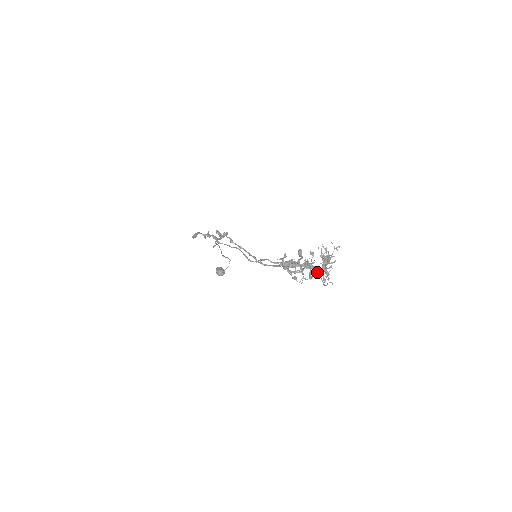
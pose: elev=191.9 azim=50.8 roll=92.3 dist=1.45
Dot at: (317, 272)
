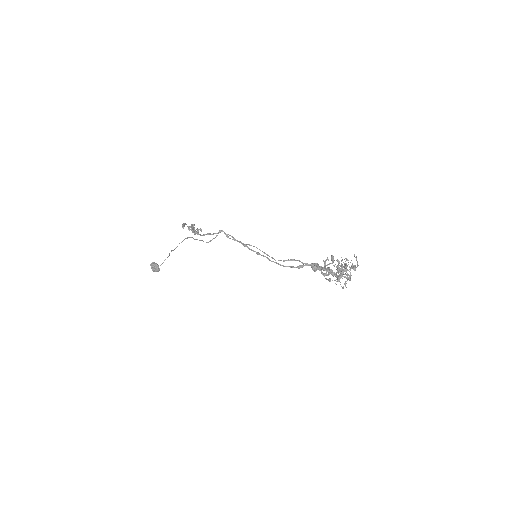
Dot at: occluded
